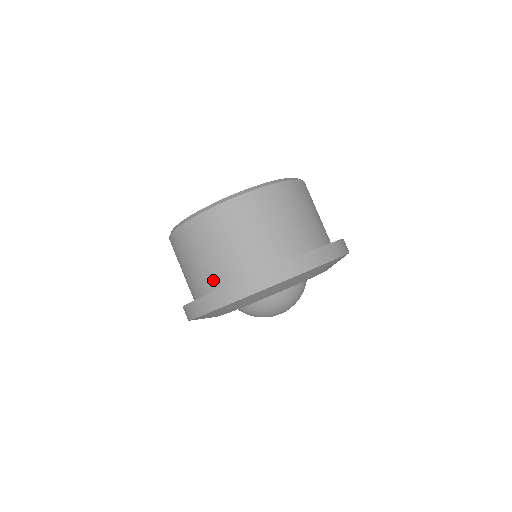
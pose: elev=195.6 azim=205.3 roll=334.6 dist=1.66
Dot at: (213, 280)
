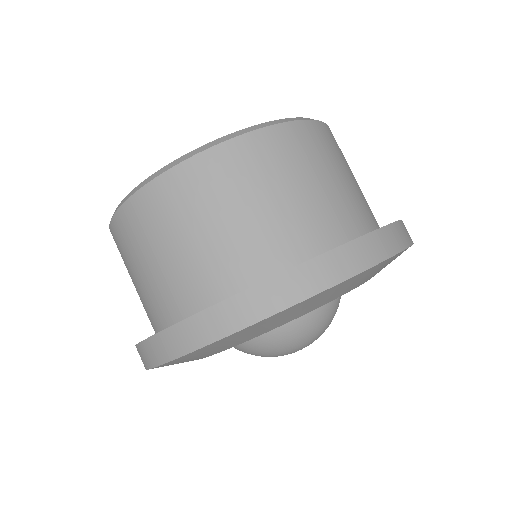
Dot at: occluded
